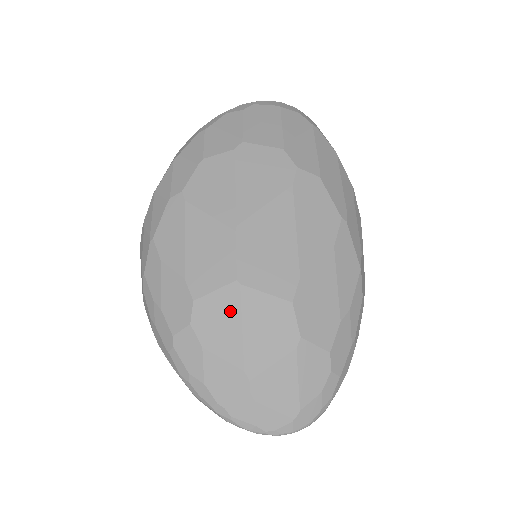
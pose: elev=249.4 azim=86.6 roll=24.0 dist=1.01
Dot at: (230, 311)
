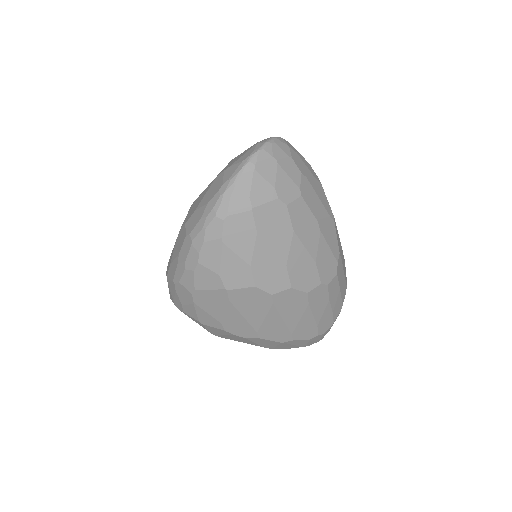
Dot at: (196, 202)
